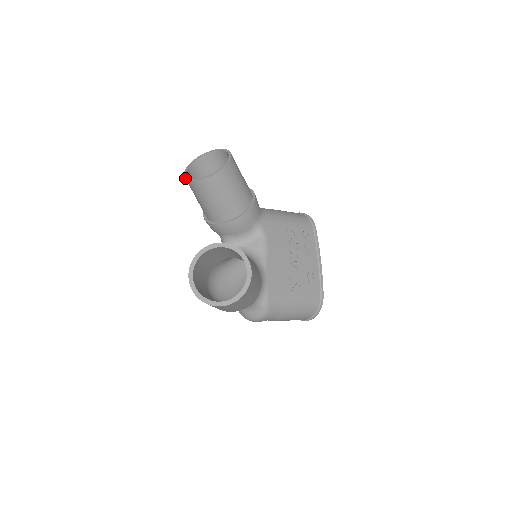
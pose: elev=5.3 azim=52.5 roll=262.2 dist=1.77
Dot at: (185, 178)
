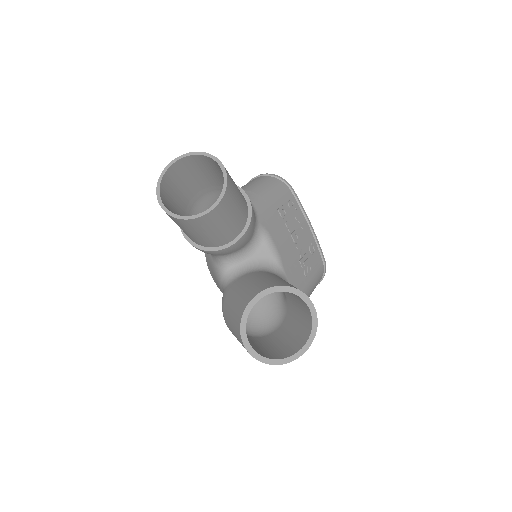
Dot at: (170, 216)
